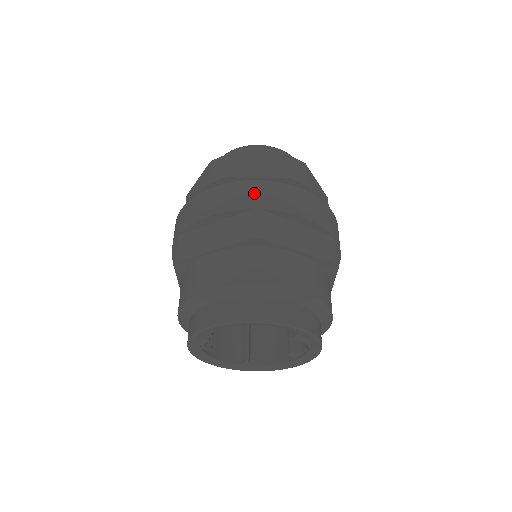
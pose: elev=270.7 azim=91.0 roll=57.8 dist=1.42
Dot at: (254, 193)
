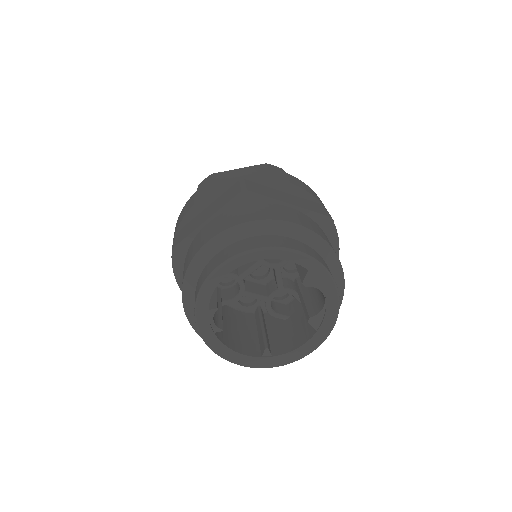
Dot at: (237, 174)
